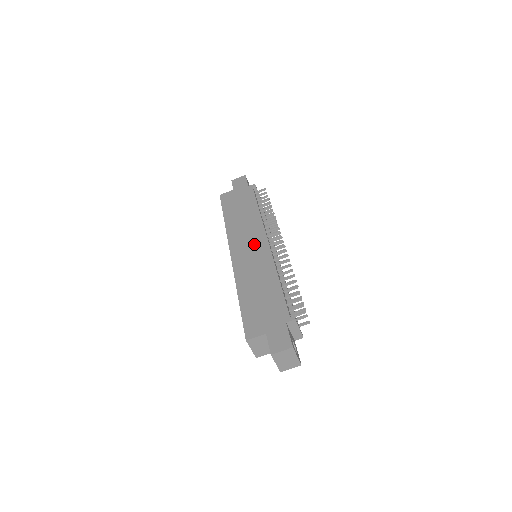
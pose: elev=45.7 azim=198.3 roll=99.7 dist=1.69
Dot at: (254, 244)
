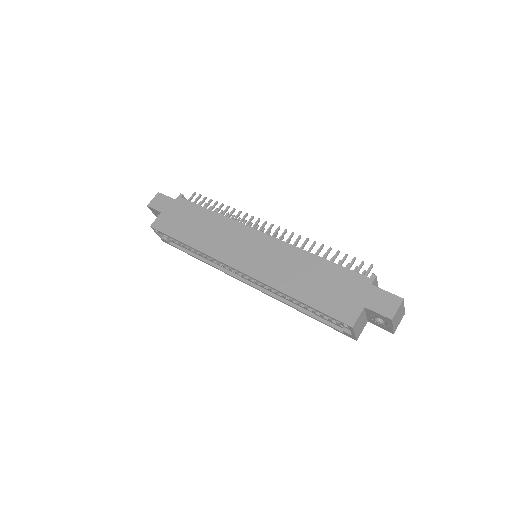
Dot at: (251, 244)
